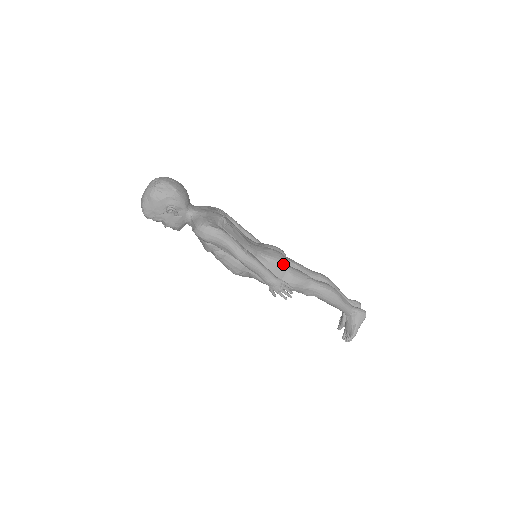
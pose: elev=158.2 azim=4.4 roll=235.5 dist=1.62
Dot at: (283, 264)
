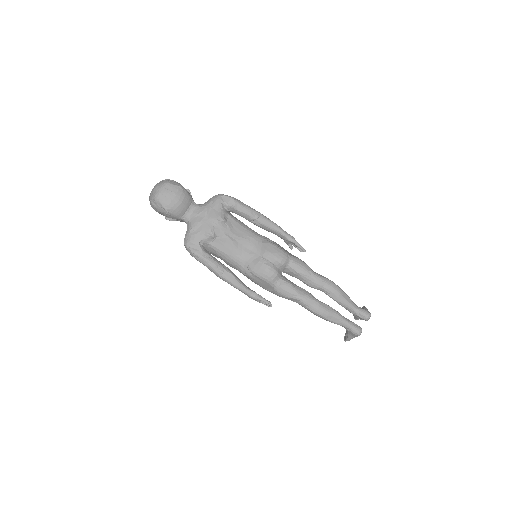
Dot at: (267, 281)
